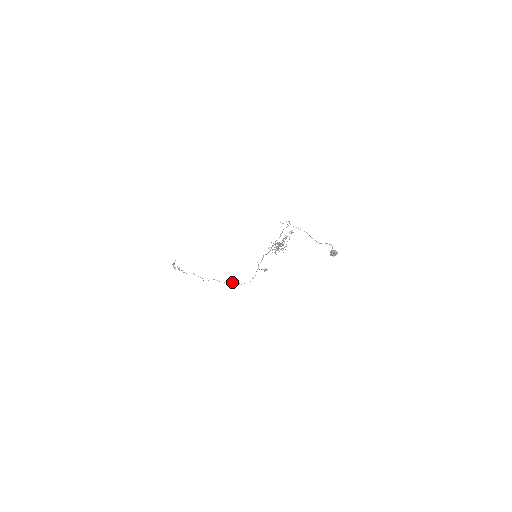
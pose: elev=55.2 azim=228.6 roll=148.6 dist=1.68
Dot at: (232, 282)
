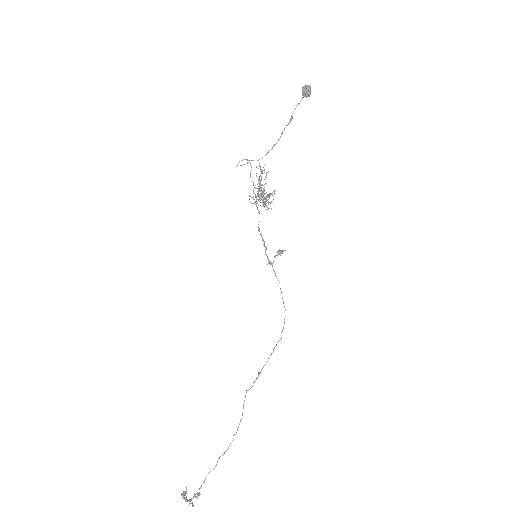
Dot at: occluded
